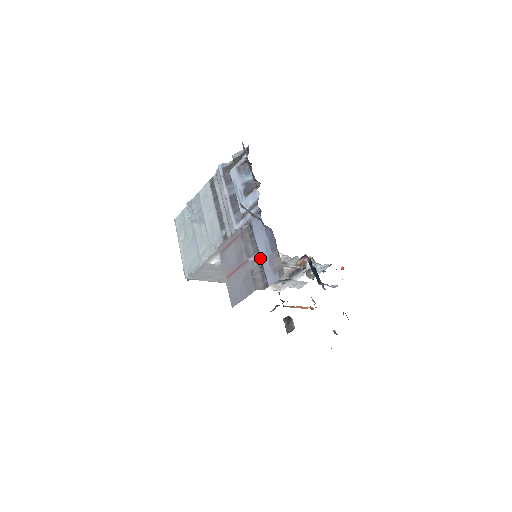
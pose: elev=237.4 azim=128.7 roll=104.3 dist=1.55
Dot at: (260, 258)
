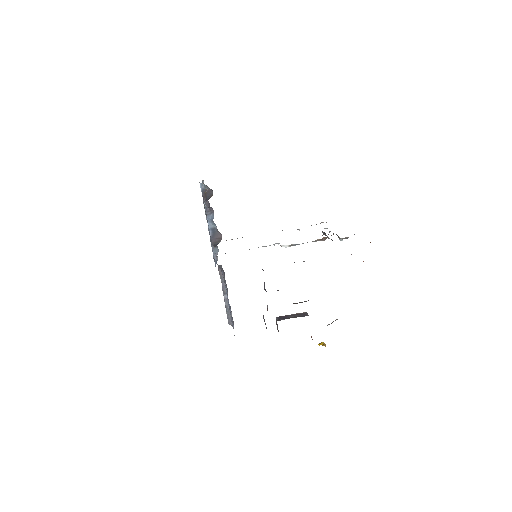
Dot at: (228, 303)
